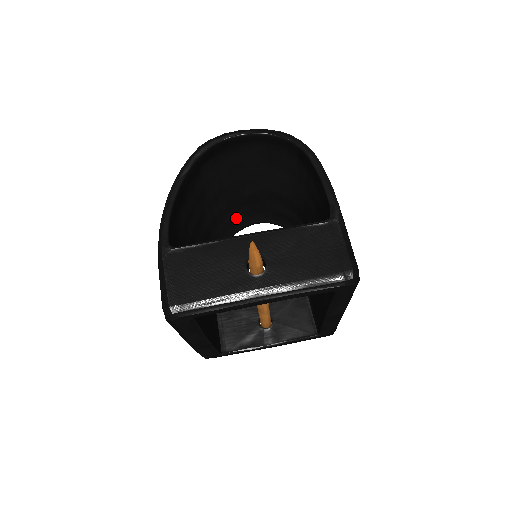
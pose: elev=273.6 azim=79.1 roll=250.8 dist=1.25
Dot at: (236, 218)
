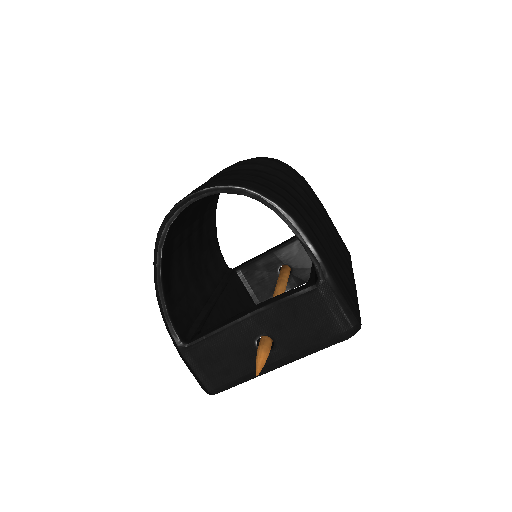
Dot at: occluded
